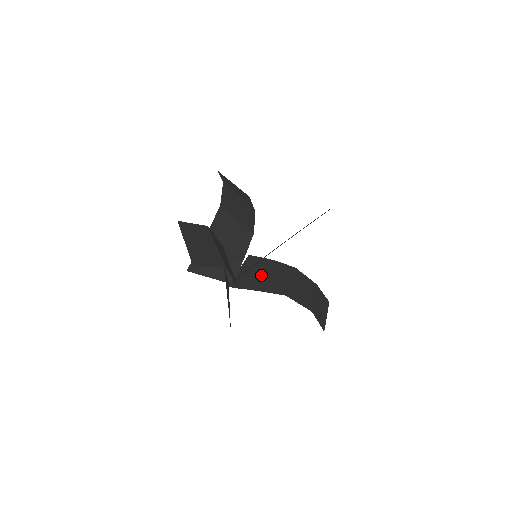
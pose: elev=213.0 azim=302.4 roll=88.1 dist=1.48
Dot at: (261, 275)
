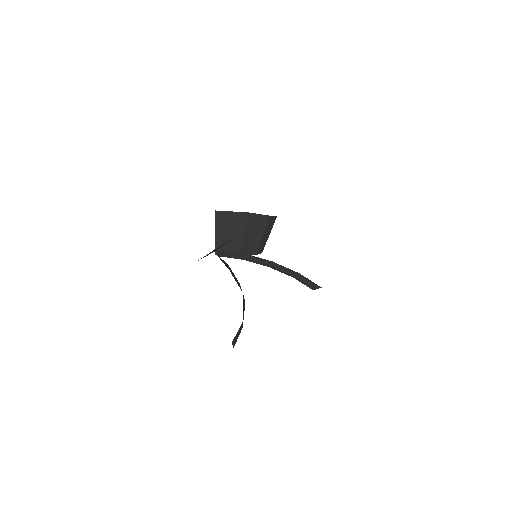
Dot at: occluded
